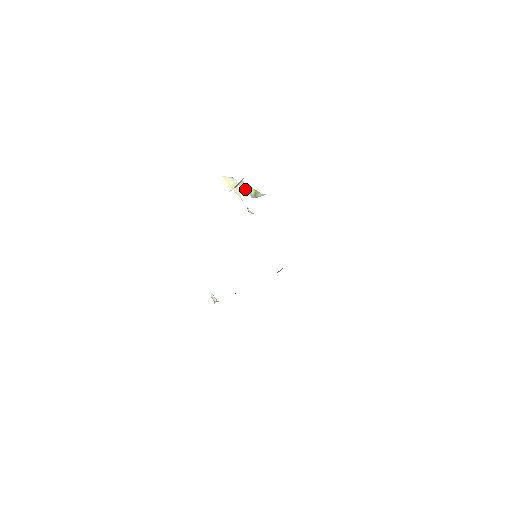
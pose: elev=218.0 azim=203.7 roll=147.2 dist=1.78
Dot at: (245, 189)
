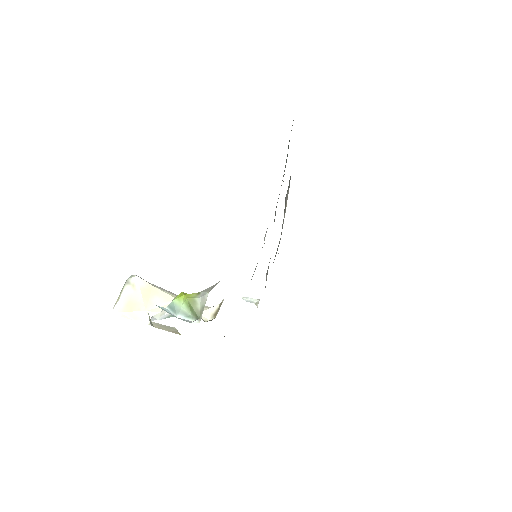
Dot at: (171, 330)
